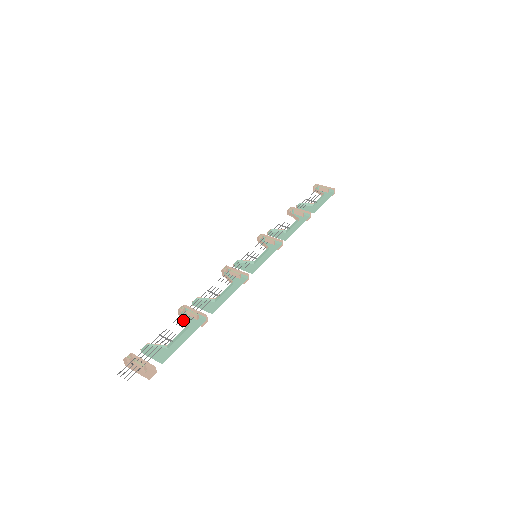
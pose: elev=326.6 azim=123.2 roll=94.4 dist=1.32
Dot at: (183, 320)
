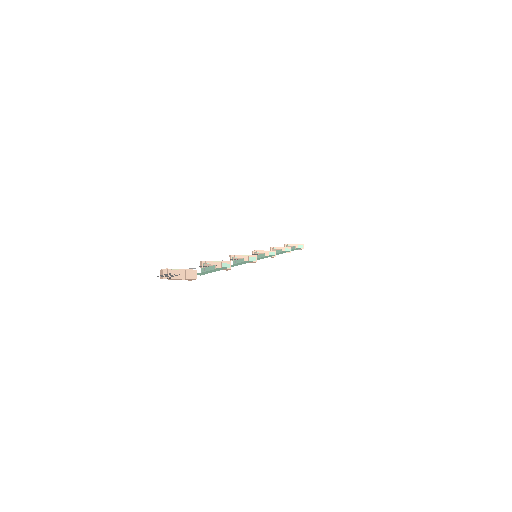
Dot at: occluded
